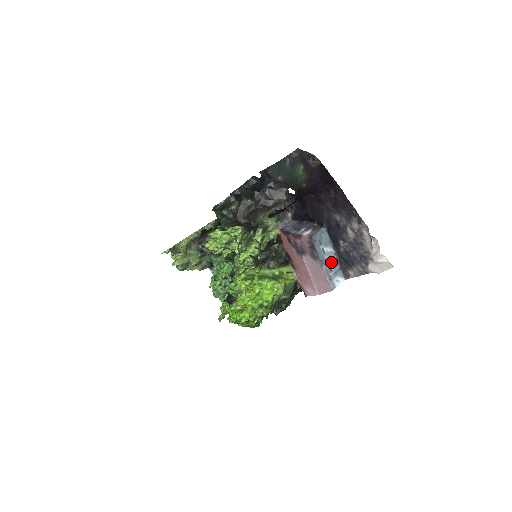
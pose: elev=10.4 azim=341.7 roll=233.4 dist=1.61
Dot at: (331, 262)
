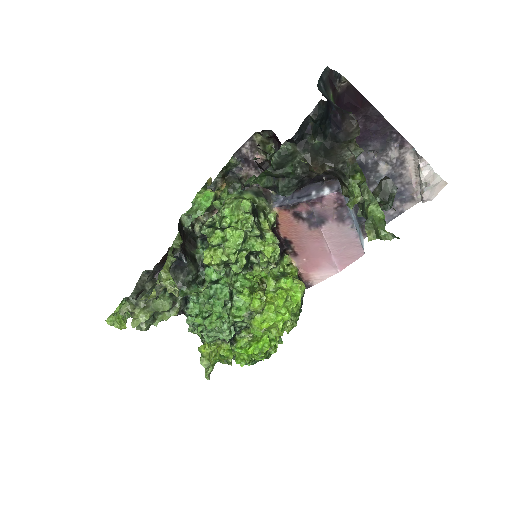
Dot at: (354, 220)
